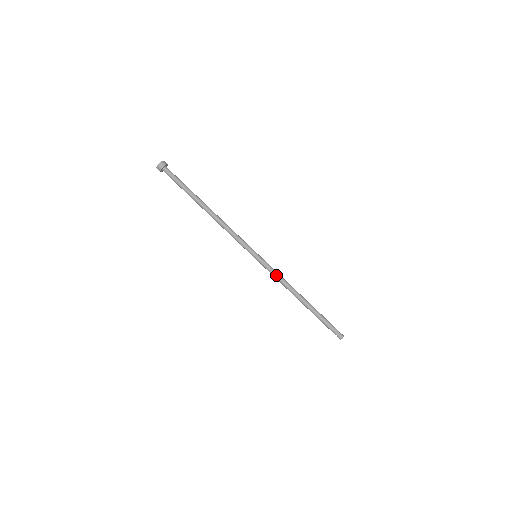
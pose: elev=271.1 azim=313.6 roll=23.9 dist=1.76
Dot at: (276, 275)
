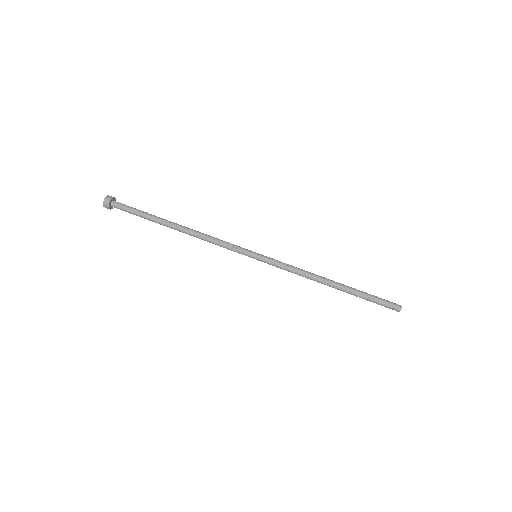
Dot at: (290, 265)
